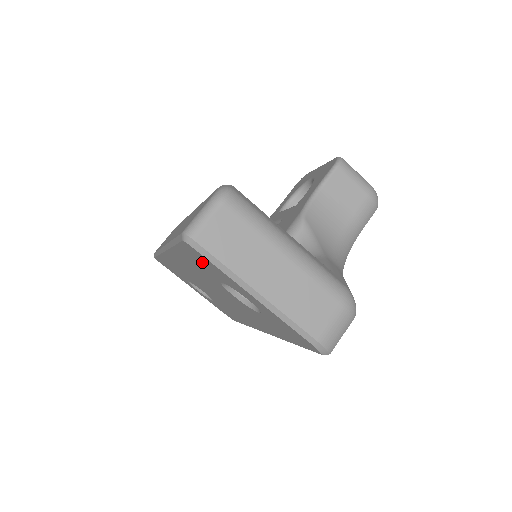
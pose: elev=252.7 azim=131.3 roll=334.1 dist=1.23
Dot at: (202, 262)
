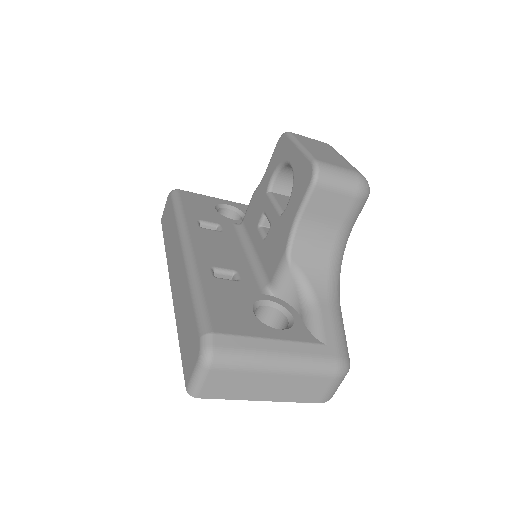
Dot at: occluded
